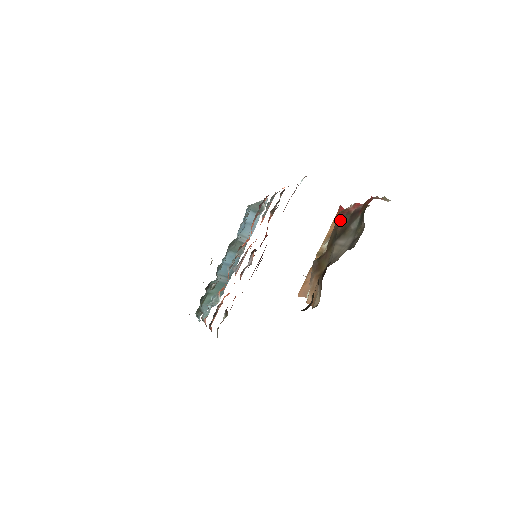
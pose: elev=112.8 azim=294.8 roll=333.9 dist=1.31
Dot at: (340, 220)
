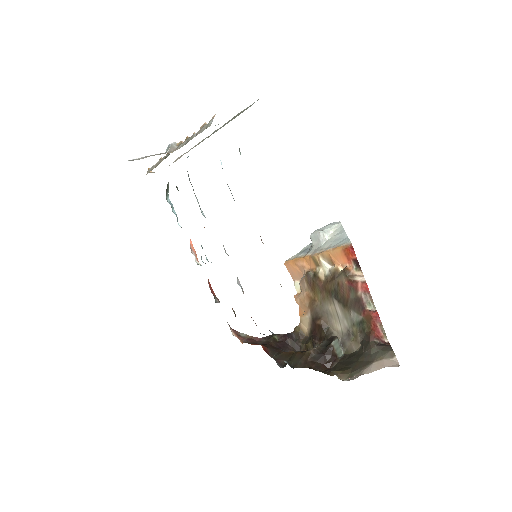
Dot at: (346, 286)
